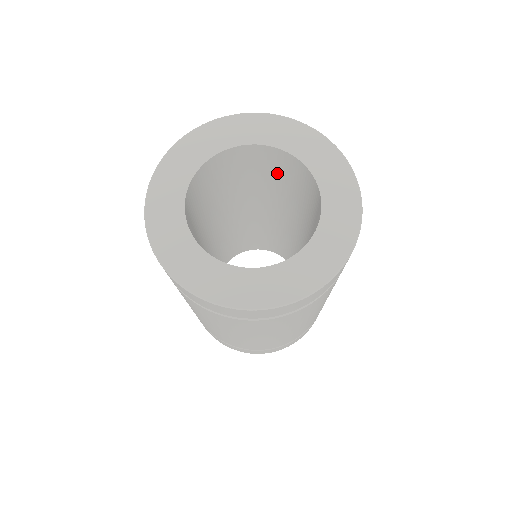
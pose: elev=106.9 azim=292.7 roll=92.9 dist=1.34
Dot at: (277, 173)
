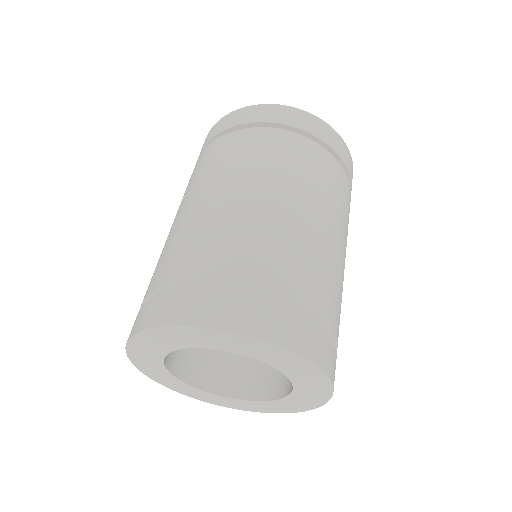
Dot at: occluded
